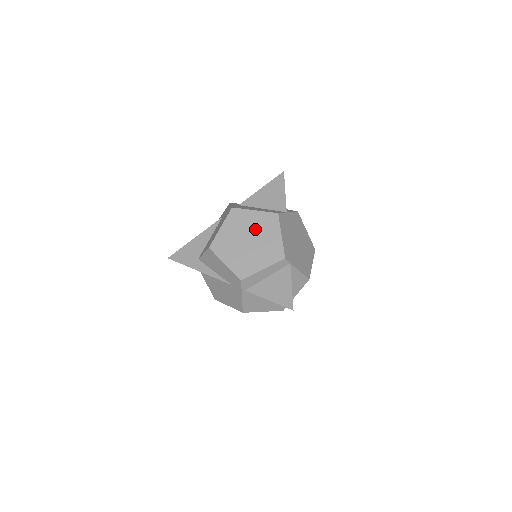
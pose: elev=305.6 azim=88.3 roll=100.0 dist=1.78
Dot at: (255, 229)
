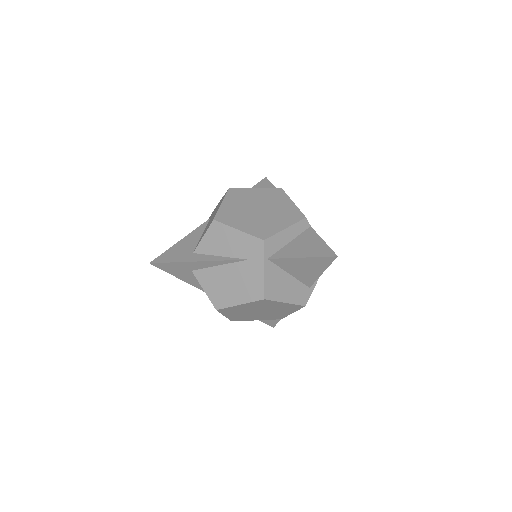
Dot at: (262, 200)
